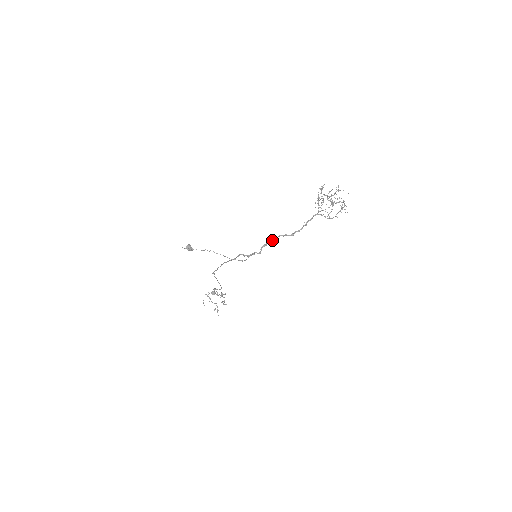
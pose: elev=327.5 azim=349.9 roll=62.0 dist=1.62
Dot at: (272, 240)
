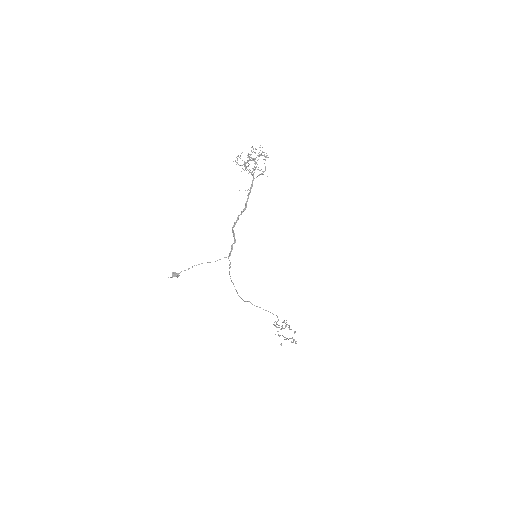
Dot at: (234, 224)
